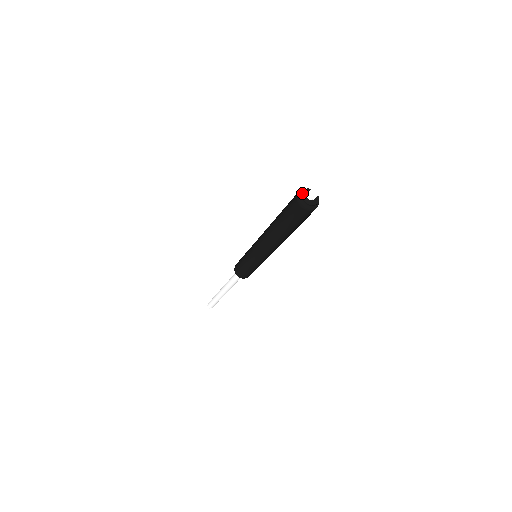
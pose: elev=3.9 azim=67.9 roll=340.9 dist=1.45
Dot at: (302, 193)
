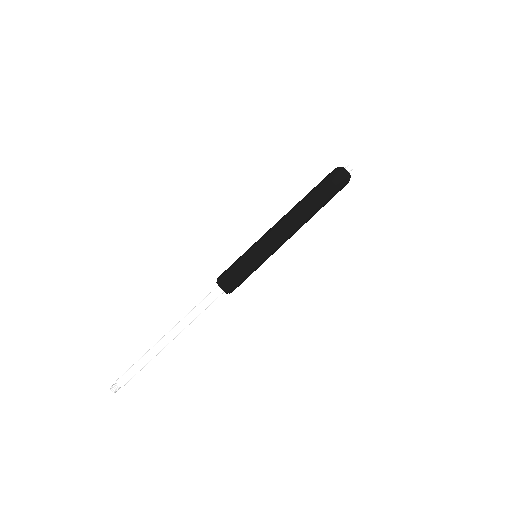
Dot at: (341, 167)
